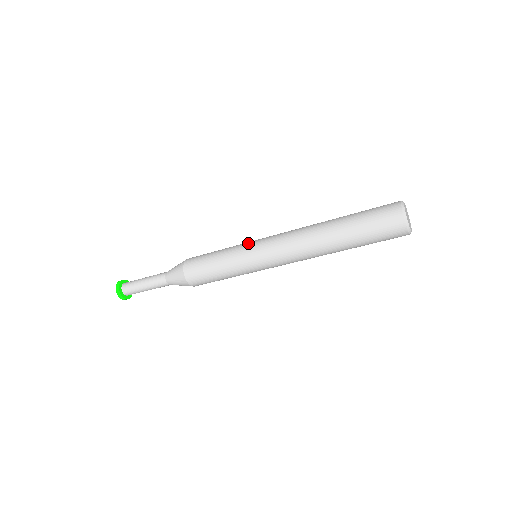
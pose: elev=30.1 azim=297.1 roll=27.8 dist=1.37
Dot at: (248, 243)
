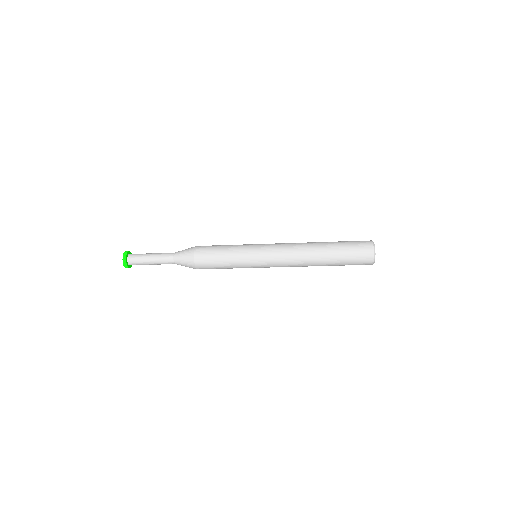
Dot at: (254, 245)
